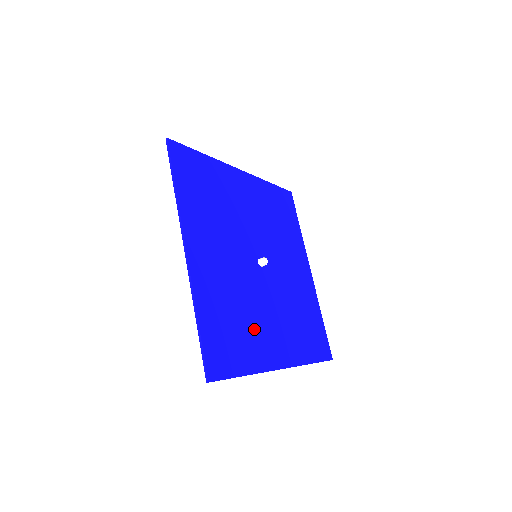
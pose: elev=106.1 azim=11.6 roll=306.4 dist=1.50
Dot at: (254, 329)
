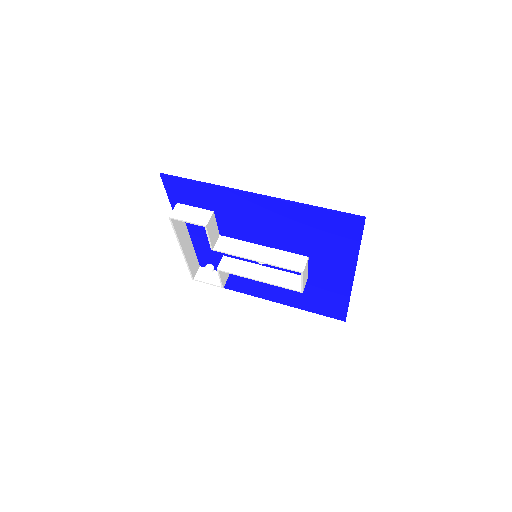
Dot at: (321, 252)
